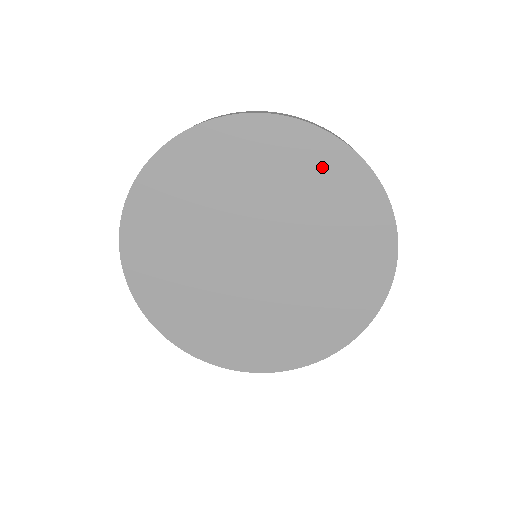
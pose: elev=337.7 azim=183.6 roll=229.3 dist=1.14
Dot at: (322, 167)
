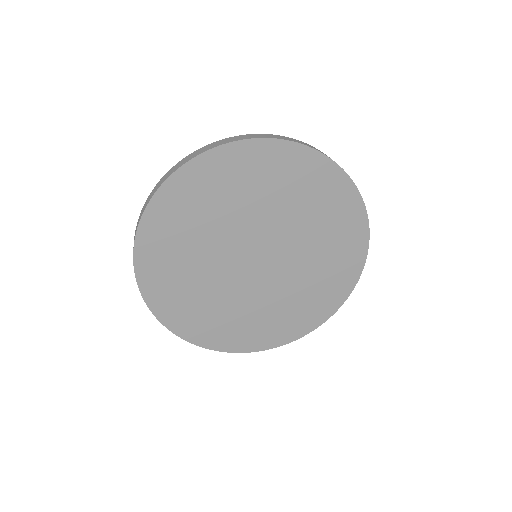
Dot at: (346, 235)
